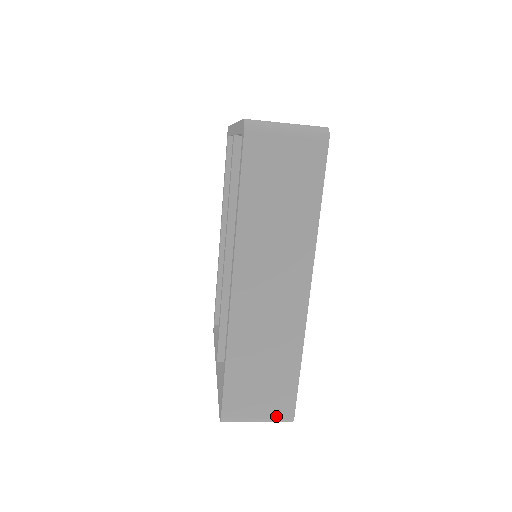
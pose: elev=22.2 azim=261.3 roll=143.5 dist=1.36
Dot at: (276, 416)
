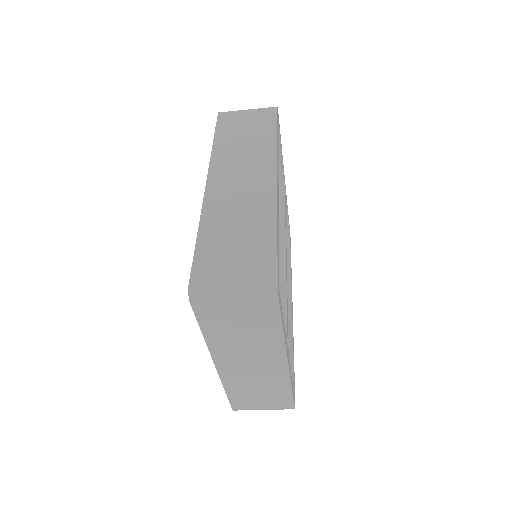
Dot at: (254, 279)
